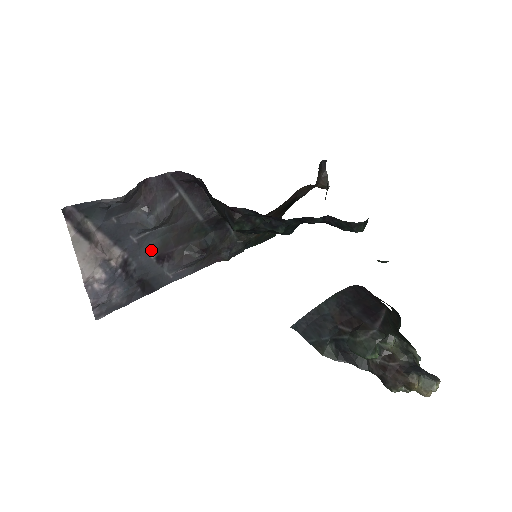
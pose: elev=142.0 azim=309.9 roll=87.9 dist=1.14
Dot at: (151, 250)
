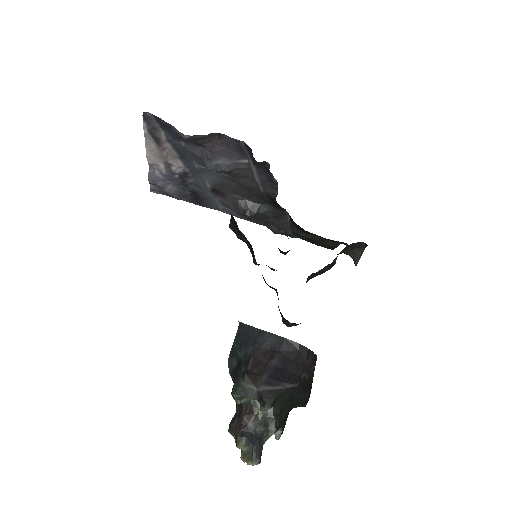
Dot at: (209, 181)
